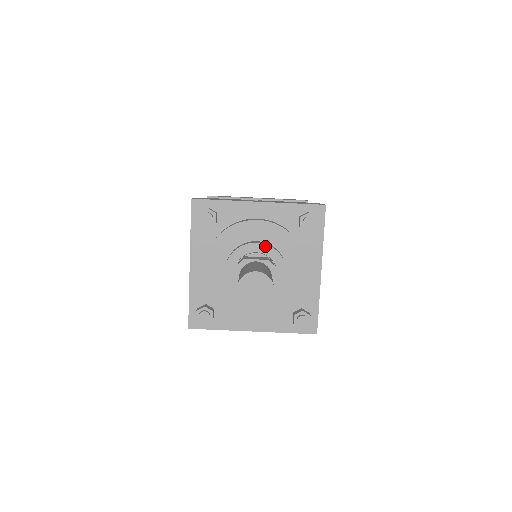
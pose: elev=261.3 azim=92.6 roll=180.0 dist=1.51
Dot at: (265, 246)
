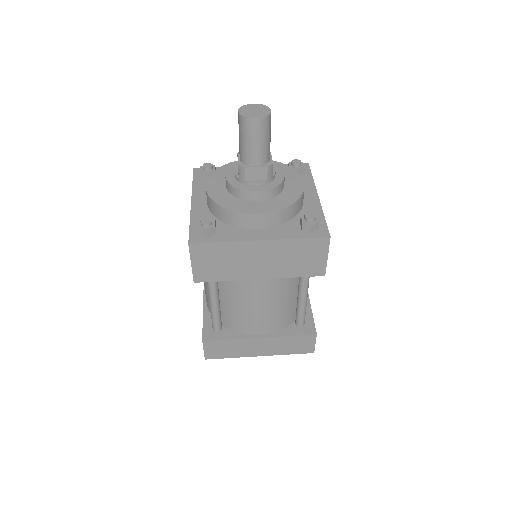
Dot at: occluded
